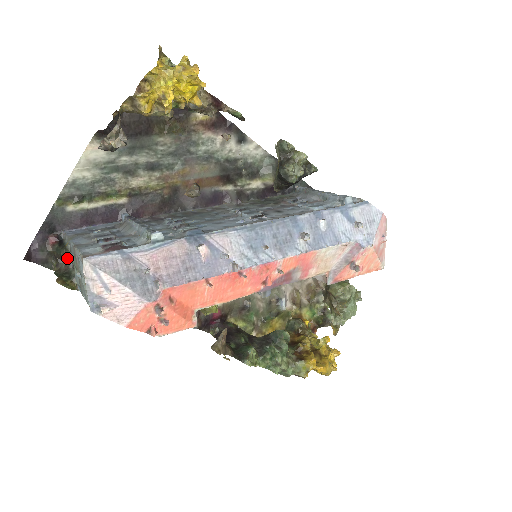
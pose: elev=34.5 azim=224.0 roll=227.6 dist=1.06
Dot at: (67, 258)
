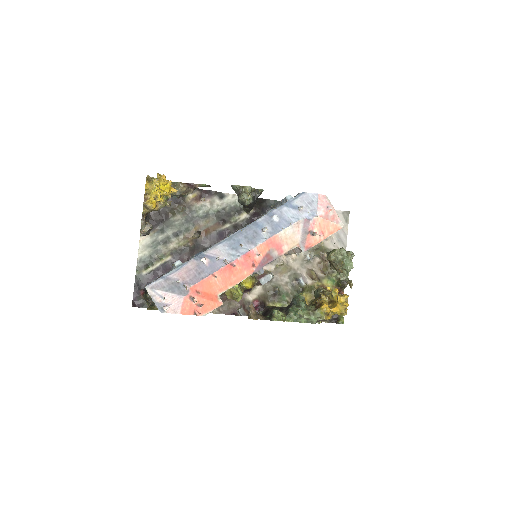
Dot at: (149, 297)
